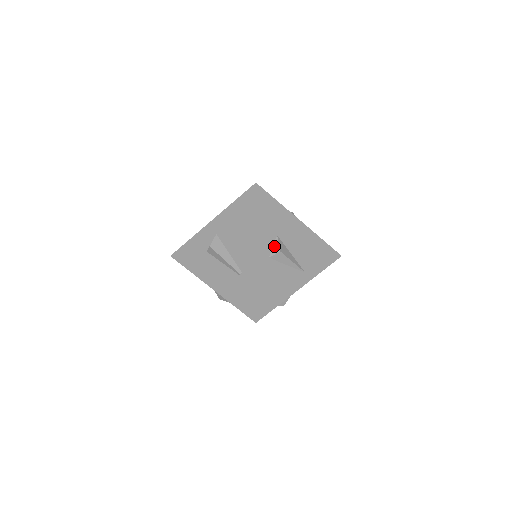
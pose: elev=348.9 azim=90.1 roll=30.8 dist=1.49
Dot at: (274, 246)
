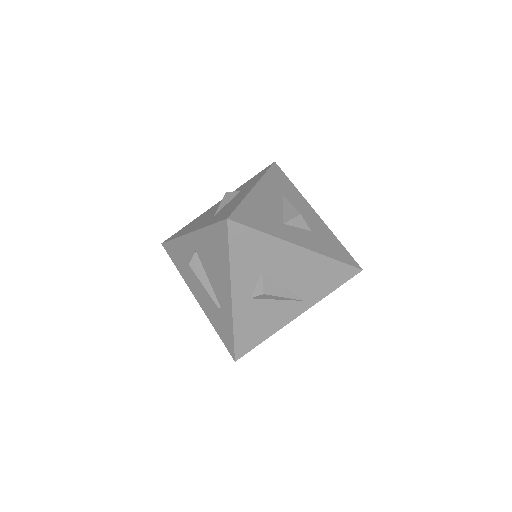
Dot at: (257, 285)
